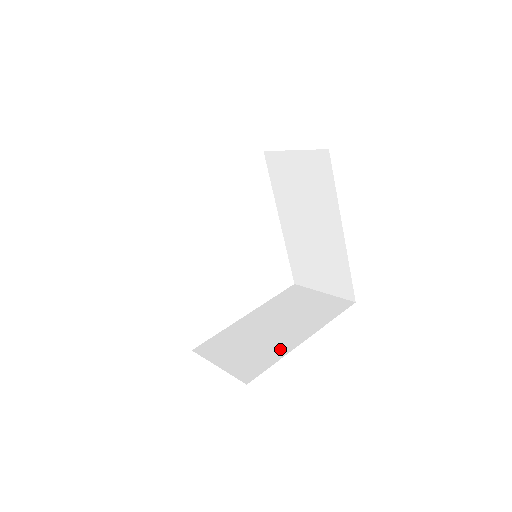
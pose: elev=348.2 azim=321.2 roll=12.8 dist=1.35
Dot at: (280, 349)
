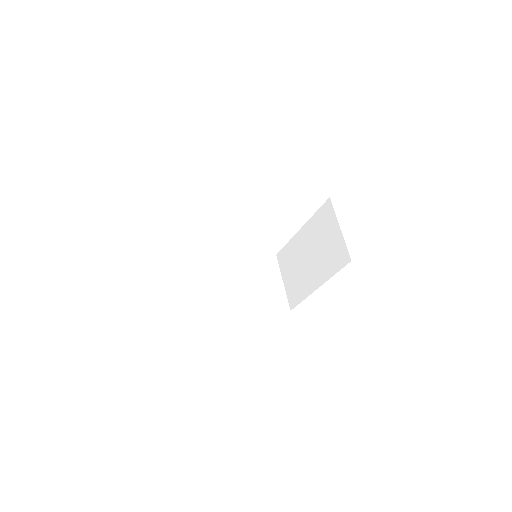
Dot at: (306, 289)
